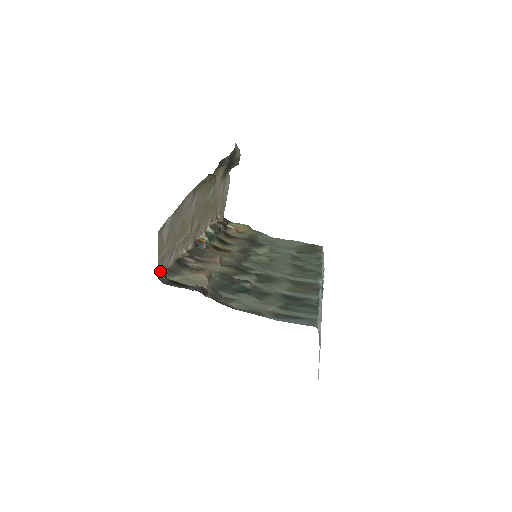
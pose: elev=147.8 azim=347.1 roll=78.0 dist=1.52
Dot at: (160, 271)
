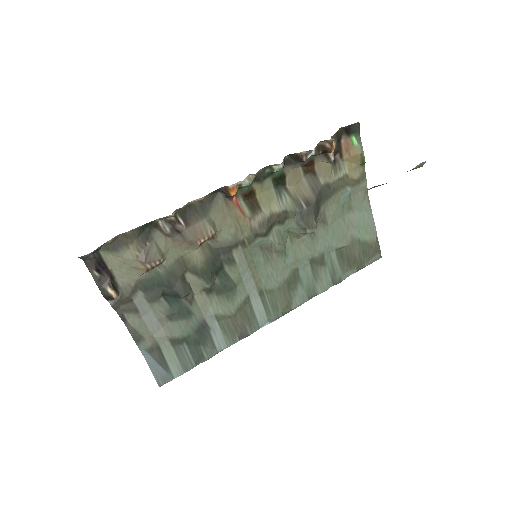
Dot at: (87, 254)
